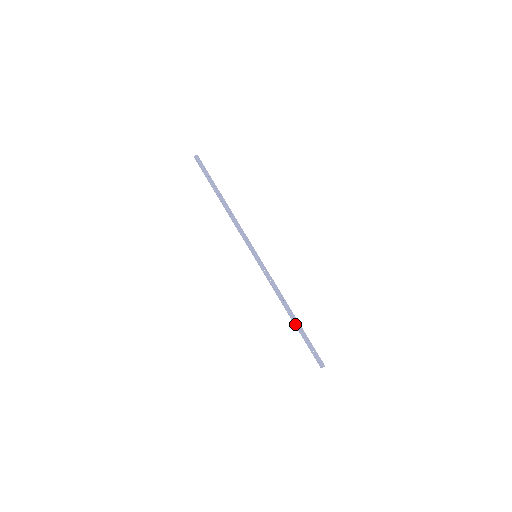
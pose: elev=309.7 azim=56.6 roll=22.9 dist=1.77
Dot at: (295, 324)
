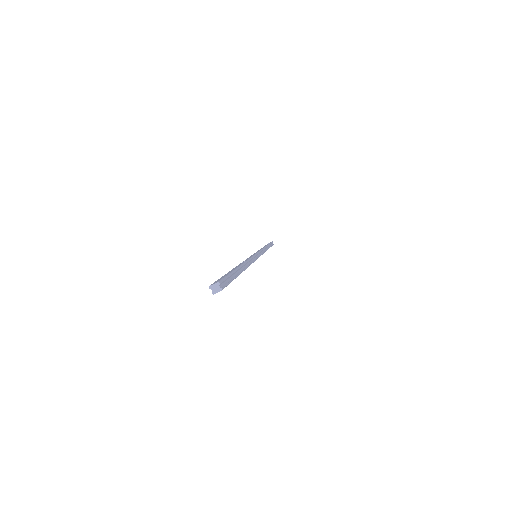
Dot at: occluded
